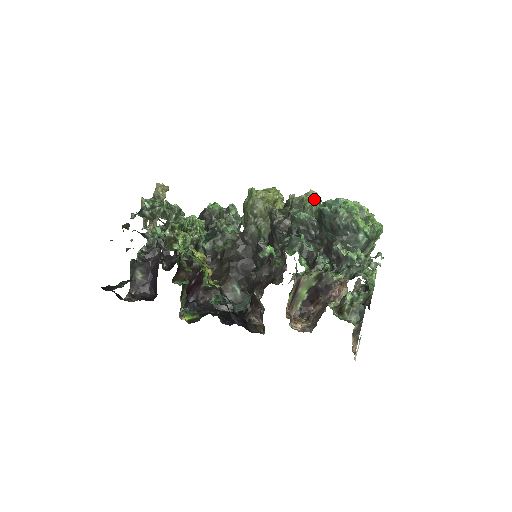
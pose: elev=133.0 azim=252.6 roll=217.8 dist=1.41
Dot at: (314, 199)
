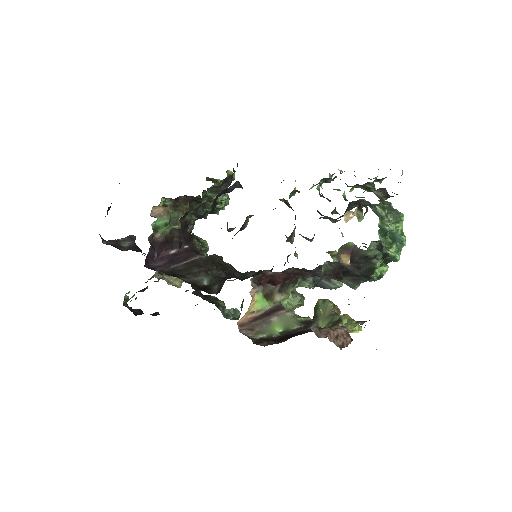
Dot at: occluded
